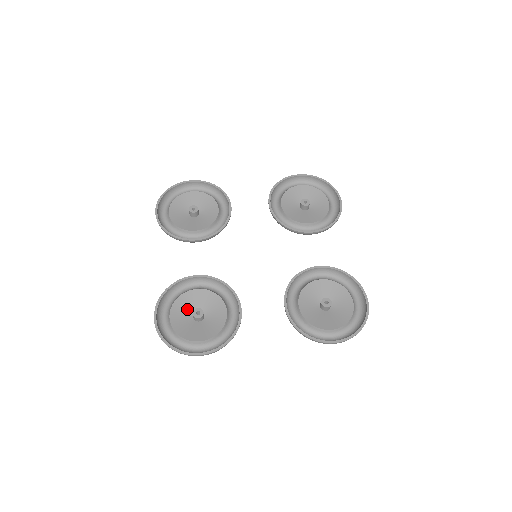
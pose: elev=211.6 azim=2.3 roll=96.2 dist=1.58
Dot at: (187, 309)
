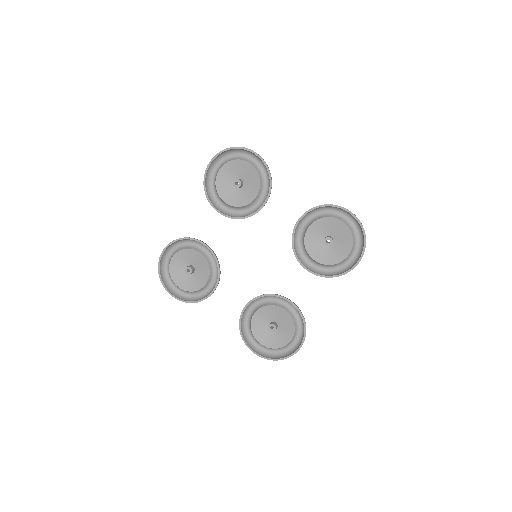
Dot at: (263, 329)
